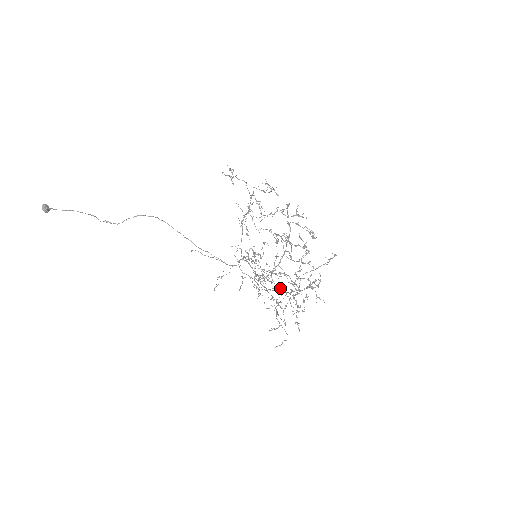
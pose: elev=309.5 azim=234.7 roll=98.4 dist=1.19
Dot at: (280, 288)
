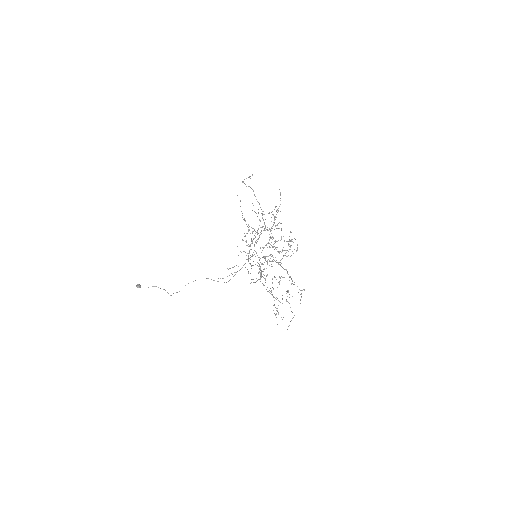
Dot at: occluded
